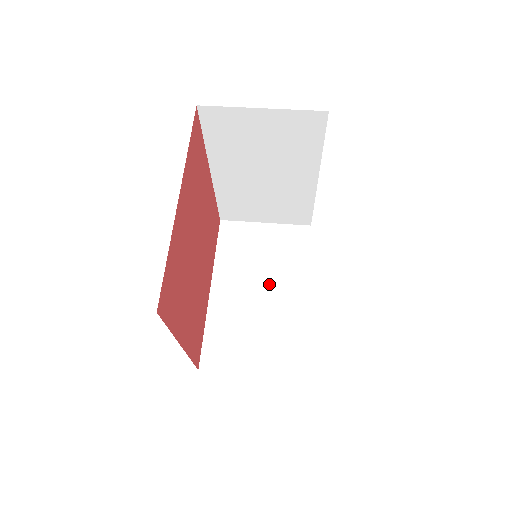
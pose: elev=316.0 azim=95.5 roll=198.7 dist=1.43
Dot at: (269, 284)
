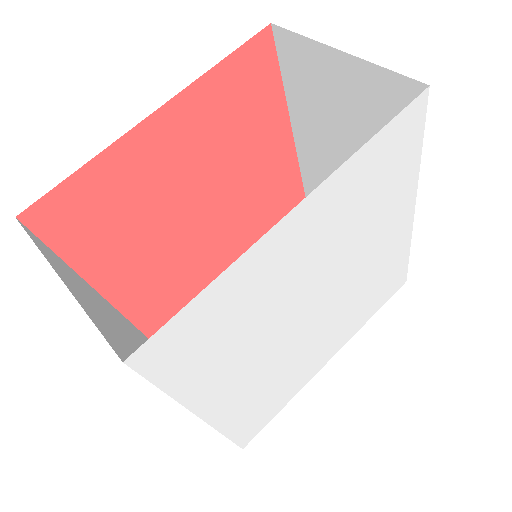
Dot at: occluded
